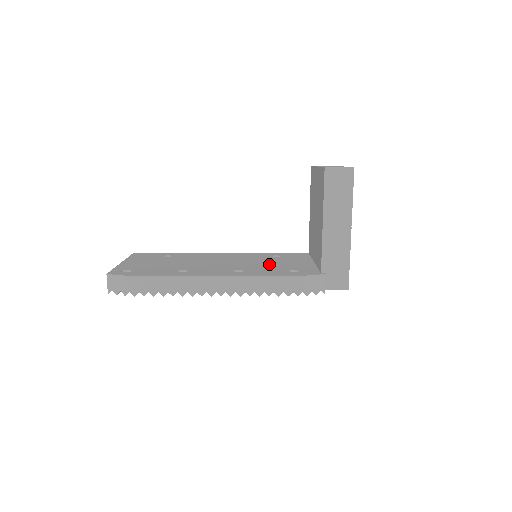
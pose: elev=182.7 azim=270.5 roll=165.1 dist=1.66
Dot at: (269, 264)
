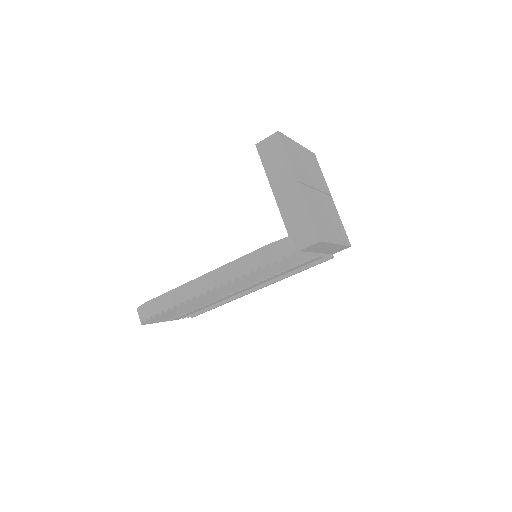
Dot at: occluded
